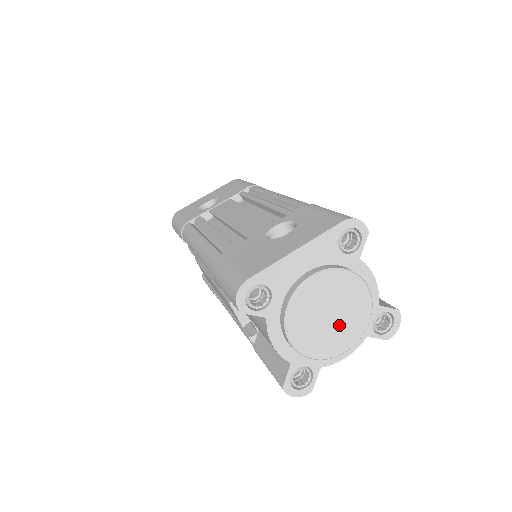
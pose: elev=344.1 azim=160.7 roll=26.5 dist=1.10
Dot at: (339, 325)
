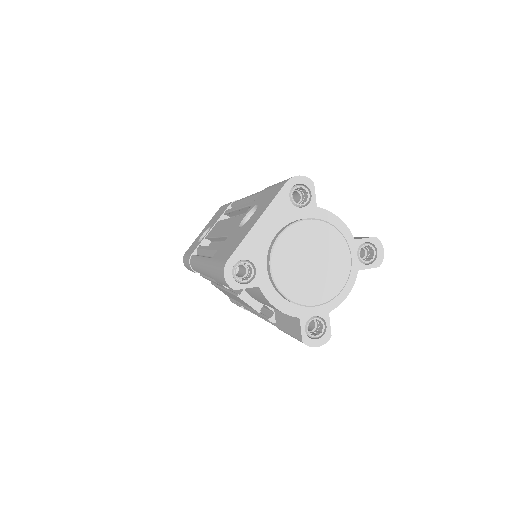
Dot at: (324, 268)
